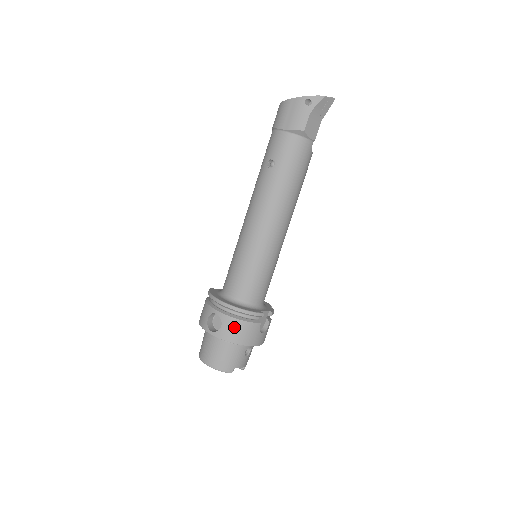
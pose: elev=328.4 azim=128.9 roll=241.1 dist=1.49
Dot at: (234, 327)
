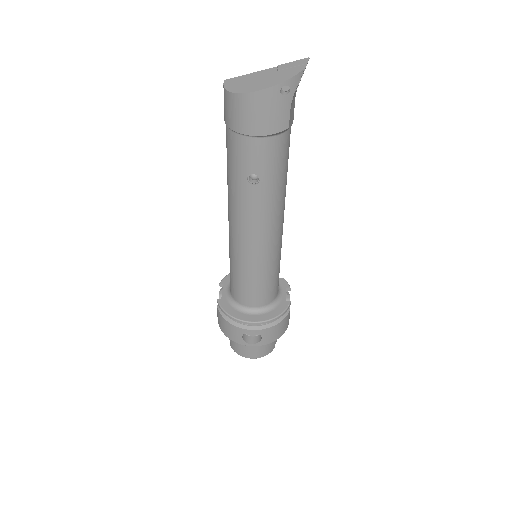
Dot at: (274, 332)
